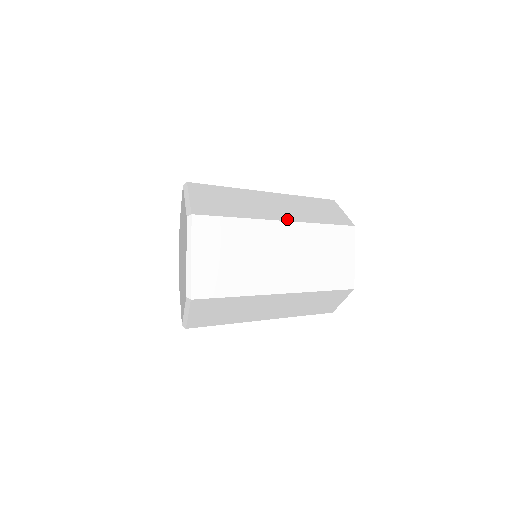
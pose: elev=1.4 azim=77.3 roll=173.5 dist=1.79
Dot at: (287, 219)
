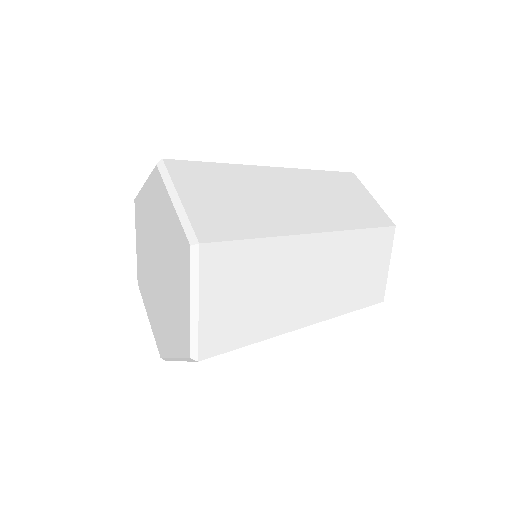
Dot at: (321, 228)
